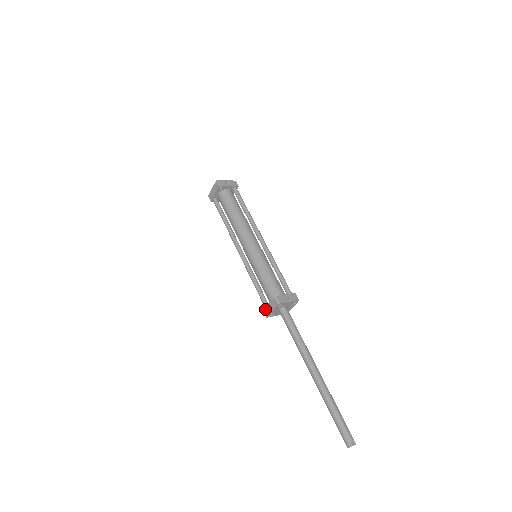
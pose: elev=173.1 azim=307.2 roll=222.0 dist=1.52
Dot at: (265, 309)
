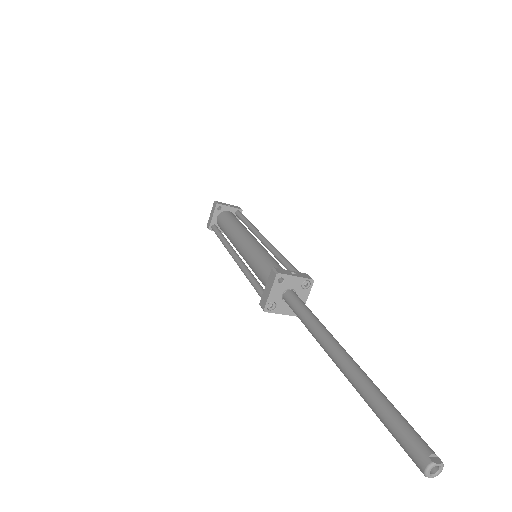
Dot at: (262, 298)
